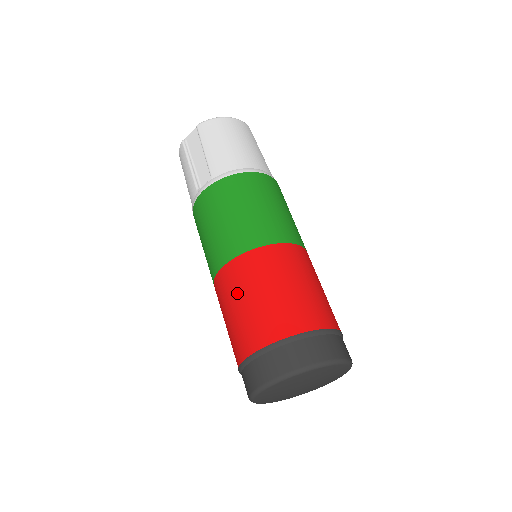
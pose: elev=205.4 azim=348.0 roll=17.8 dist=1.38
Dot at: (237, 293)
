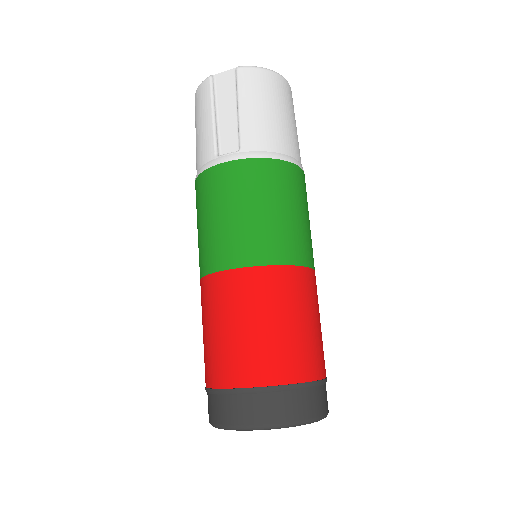
Dot at: (237, 311)
